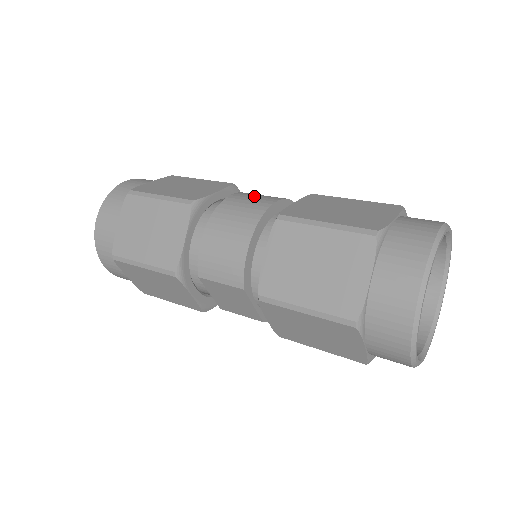
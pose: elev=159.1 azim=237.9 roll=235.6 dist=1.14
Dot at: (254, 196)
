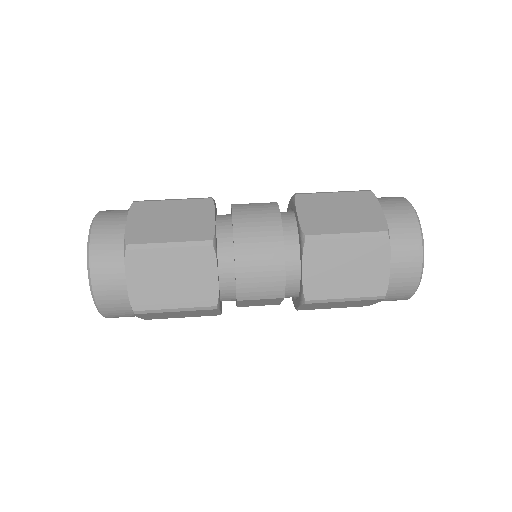
Dot at: (254, 214)
